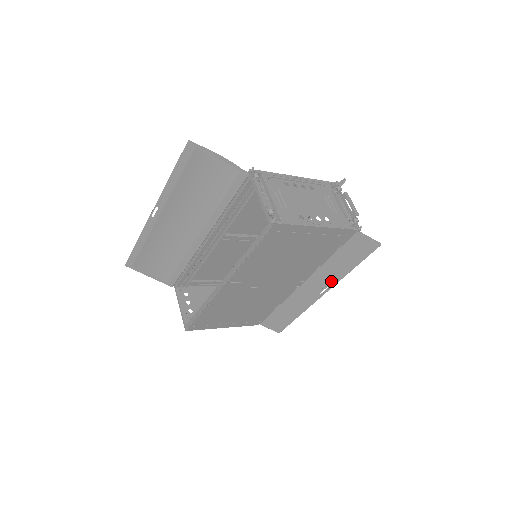
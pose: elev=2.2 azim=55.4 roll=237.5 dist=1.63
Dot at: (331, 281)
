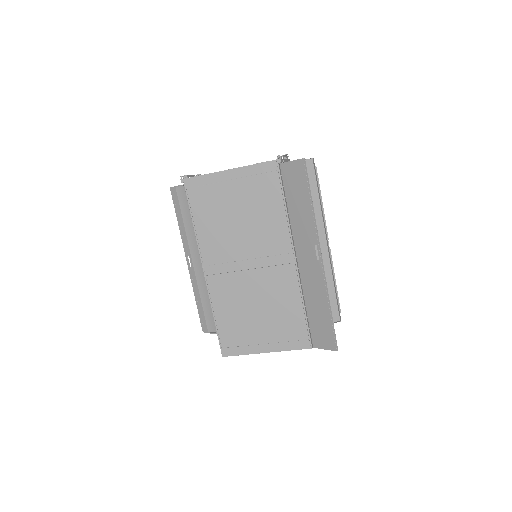
Dot at: (311, 235)
